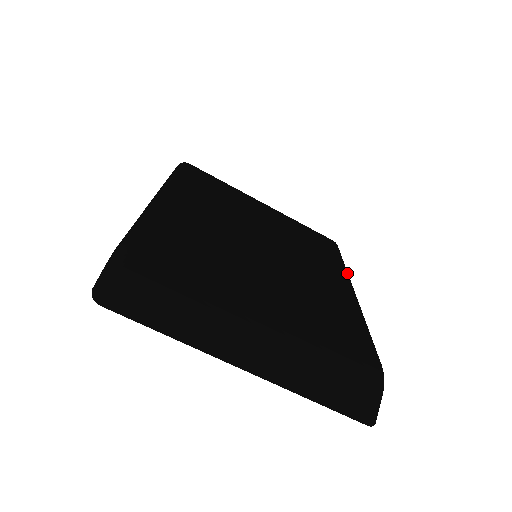
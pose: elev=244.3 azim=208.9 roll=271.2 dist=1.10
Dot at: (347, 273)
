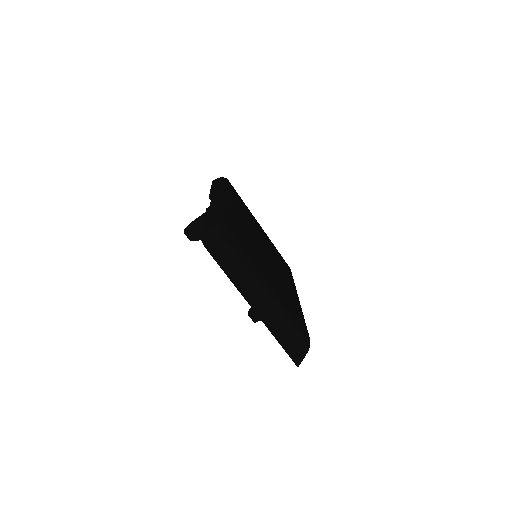
Dot at: occluded
